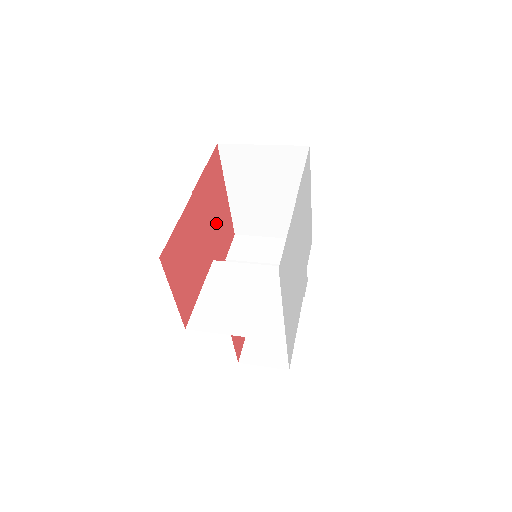
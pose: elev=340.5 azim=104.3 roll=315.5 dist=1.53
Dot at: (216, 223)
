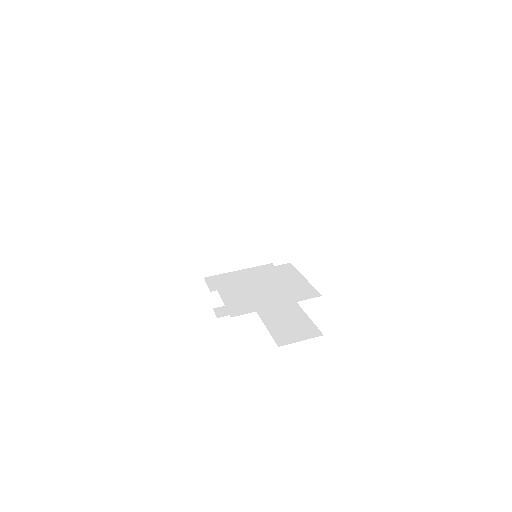
Dot at: occluded
